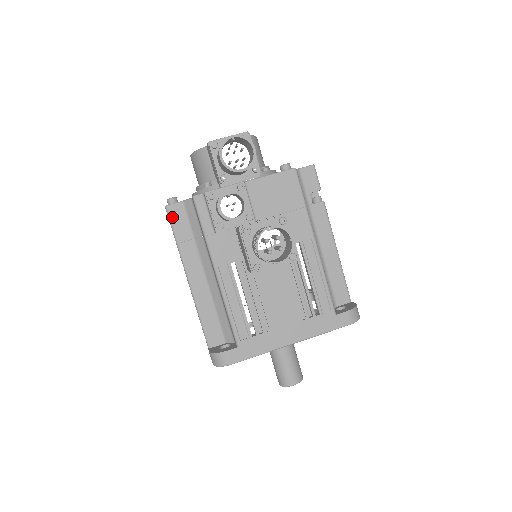
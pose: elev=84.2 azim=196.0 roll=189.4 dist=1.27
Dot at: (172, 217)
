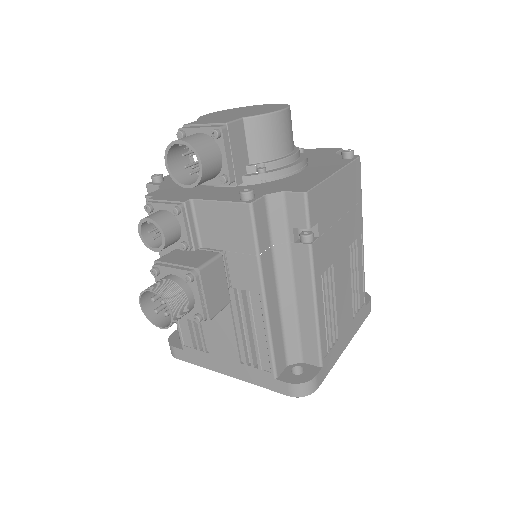
Dot at: occluded
